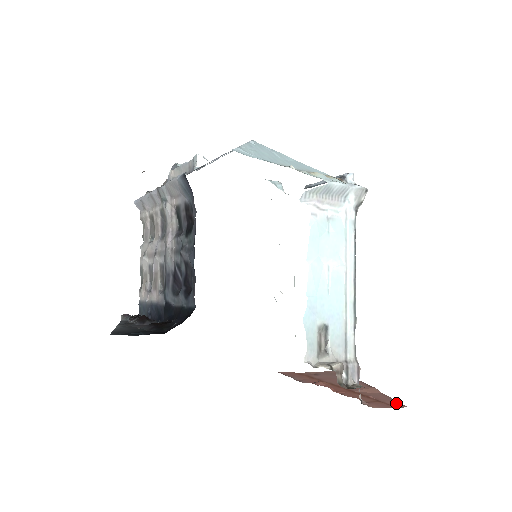
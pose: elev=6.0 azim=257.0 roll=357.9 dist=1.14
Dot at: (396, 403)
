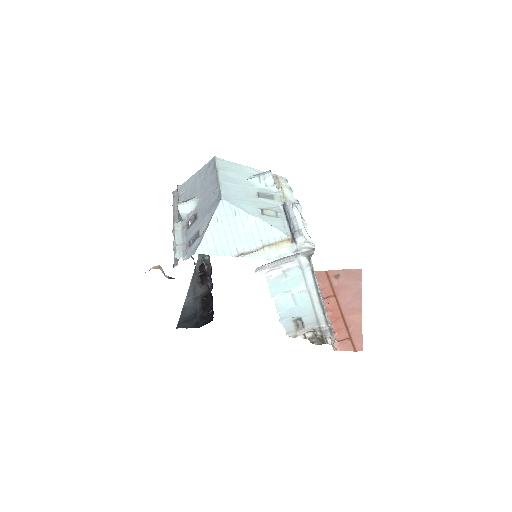
Dot at: (359, 343)
